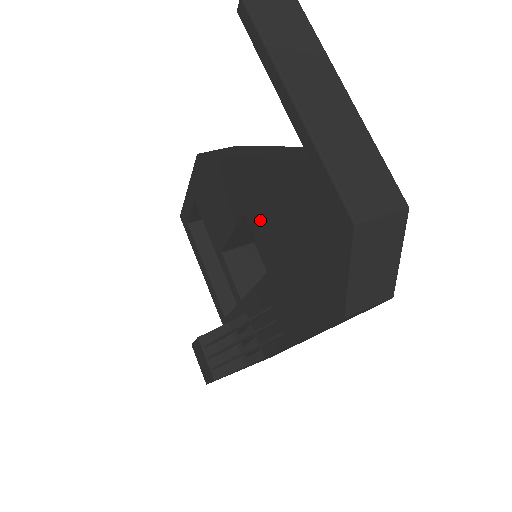
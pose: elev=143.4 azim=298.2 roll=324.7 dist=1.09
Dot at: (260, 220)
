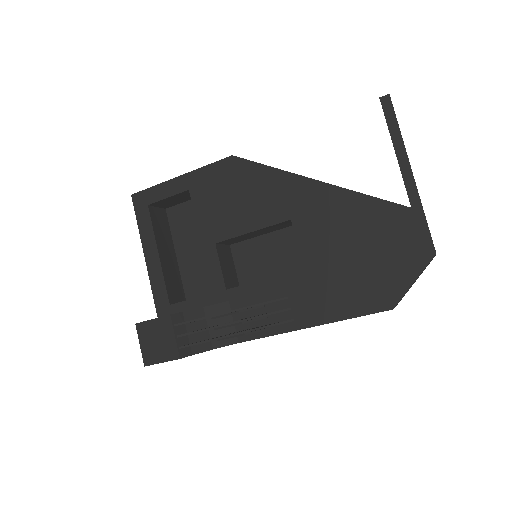
Dot at: (316, 230)
